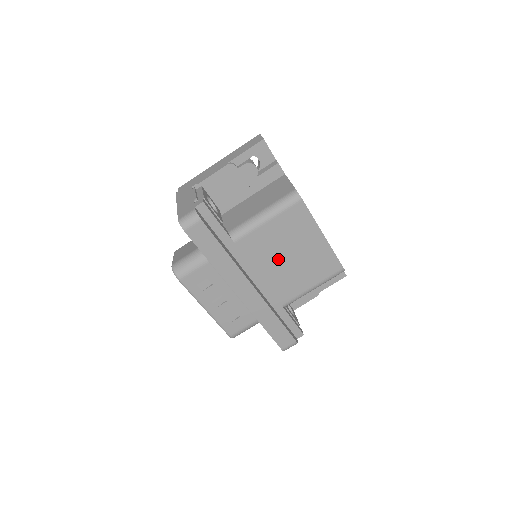
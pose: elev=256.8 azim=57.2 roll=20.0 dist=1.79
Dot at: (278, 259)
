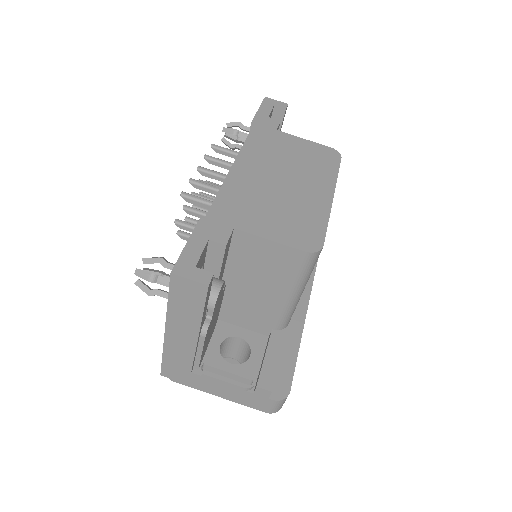
Dot at: occluded
